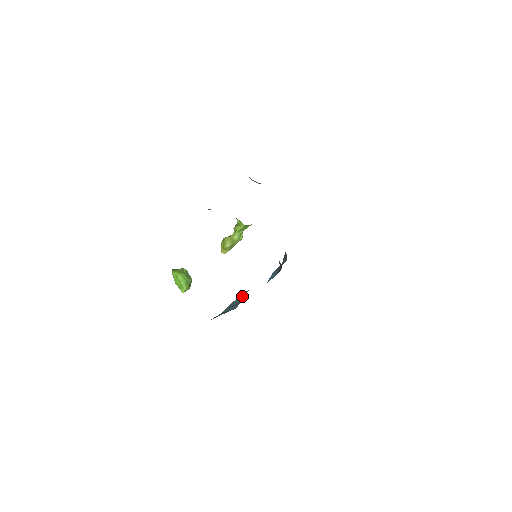
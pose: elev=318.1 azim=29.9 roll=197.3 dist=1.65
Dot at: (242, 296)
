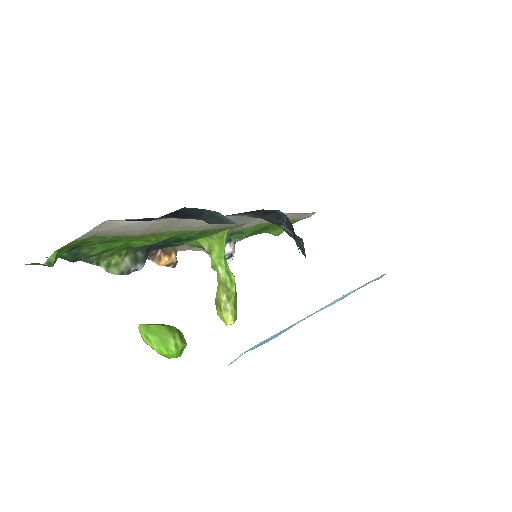
Dot at: occluded
